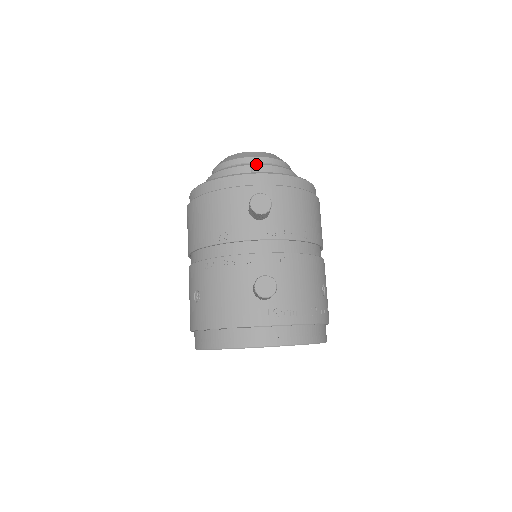
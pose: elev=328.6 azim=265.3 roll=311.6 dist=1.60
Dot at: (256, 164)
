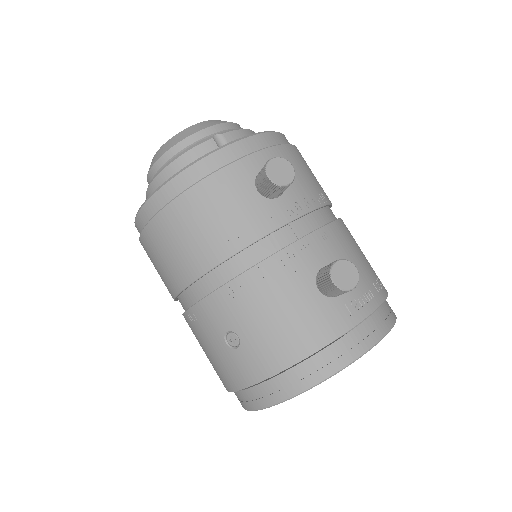
Dot at: (218, 134)
